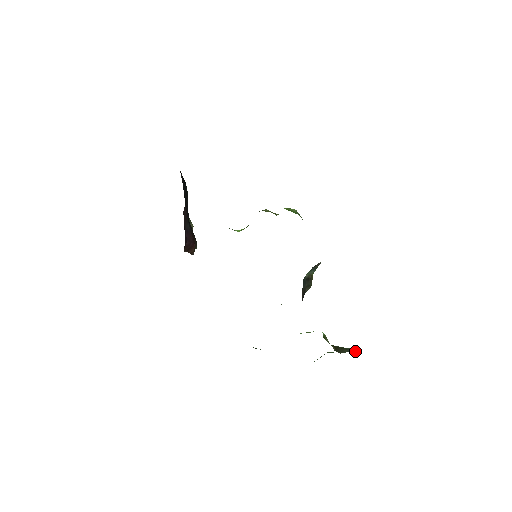
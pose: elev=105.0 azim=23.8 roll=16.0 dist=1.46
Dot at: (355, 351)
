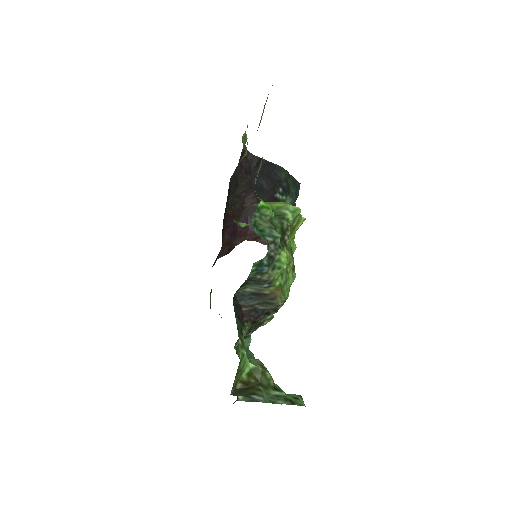
Dot at: (249, 400)
